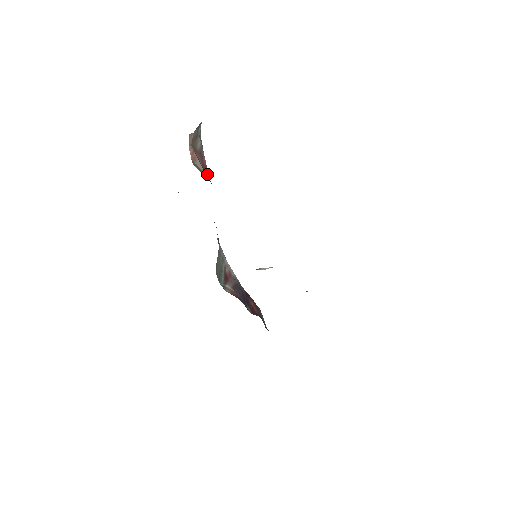
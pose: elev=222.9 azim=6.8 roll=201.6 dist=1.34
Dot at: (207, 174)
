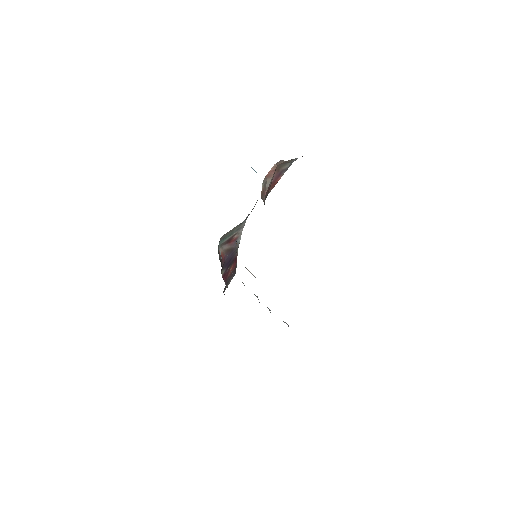
Dot at: (271, 188)
